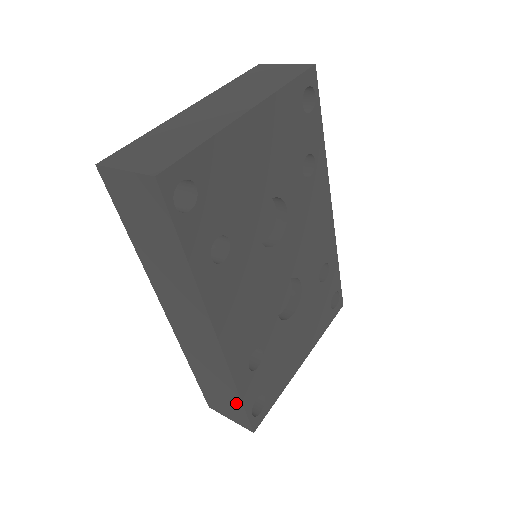
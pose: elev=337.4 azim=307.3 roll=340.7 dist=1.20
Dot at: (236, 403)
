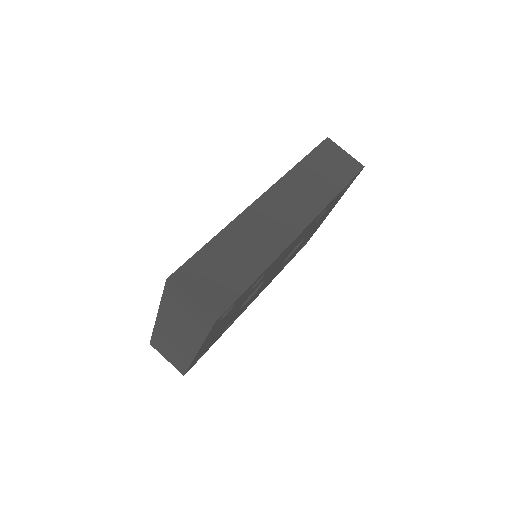
Dot at: occluded
